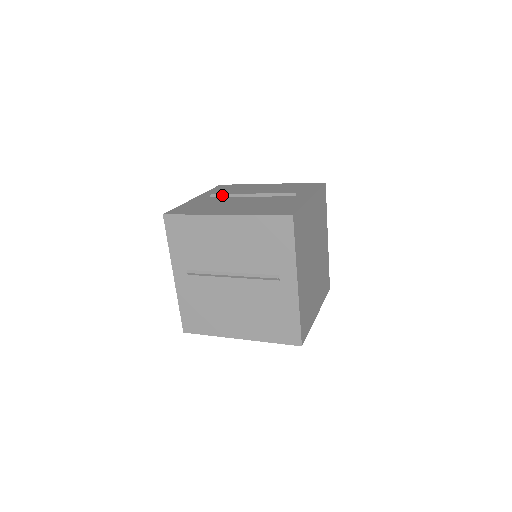
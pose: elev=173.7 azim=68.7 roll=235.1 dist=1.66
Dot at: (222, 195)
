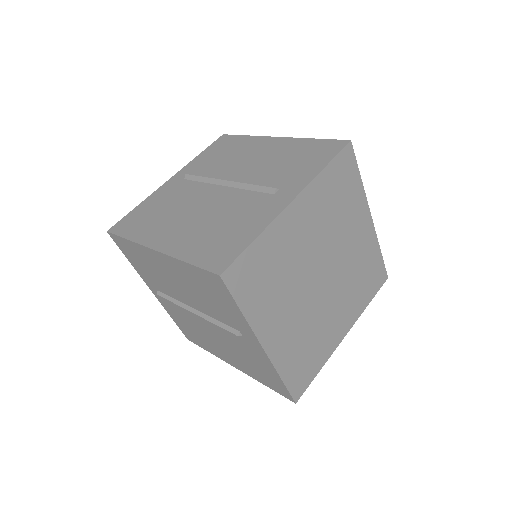
Dot at: (196, 178)
